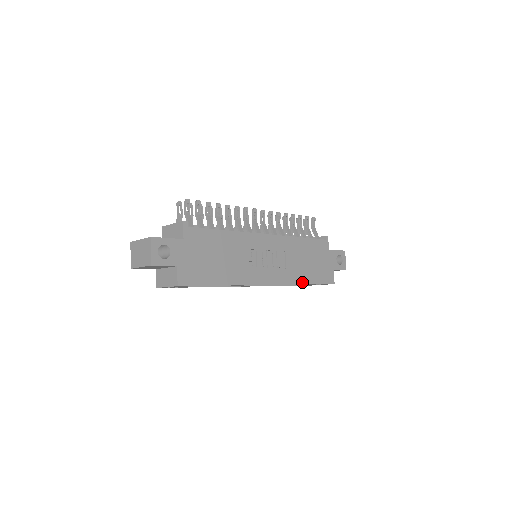
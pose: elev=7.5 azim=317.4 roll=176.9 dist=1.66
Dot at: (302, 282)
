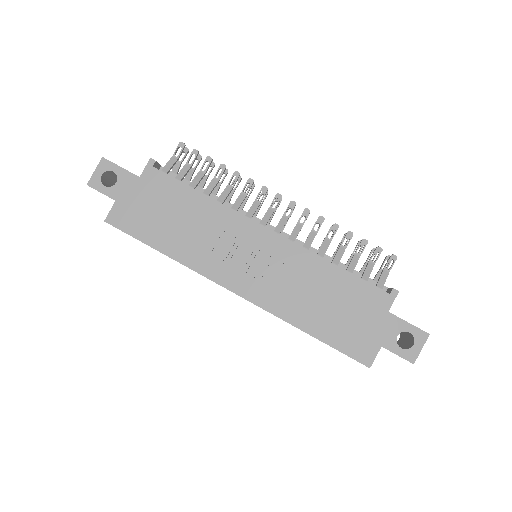
Dot at: (299, 325)
